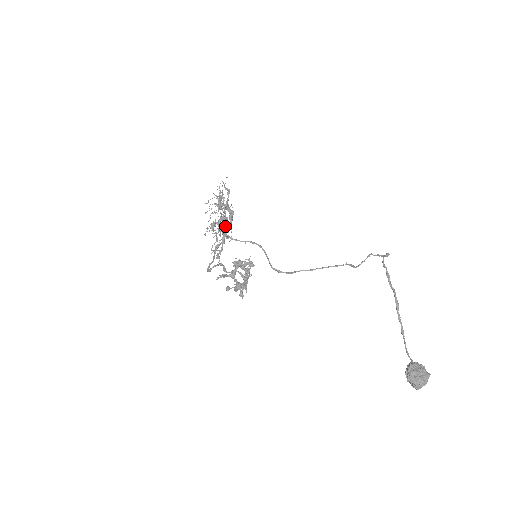
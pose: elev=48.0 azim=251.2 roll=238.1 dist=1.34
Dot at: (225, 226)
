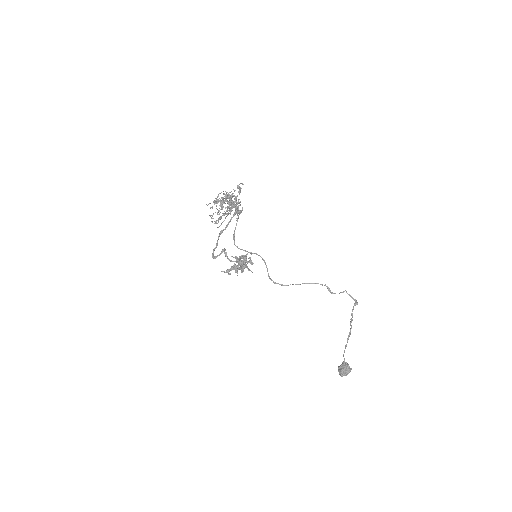
Dot at: (227, 202)
